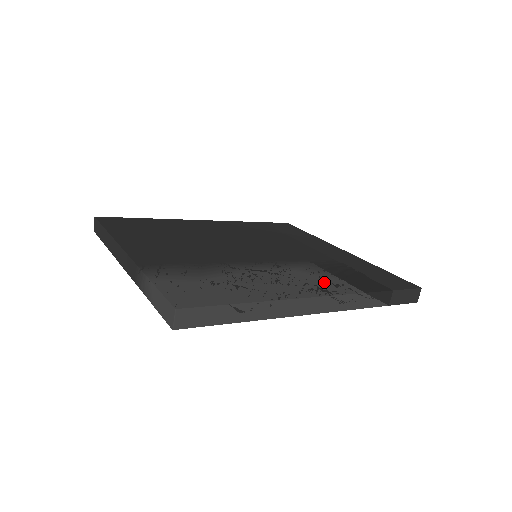
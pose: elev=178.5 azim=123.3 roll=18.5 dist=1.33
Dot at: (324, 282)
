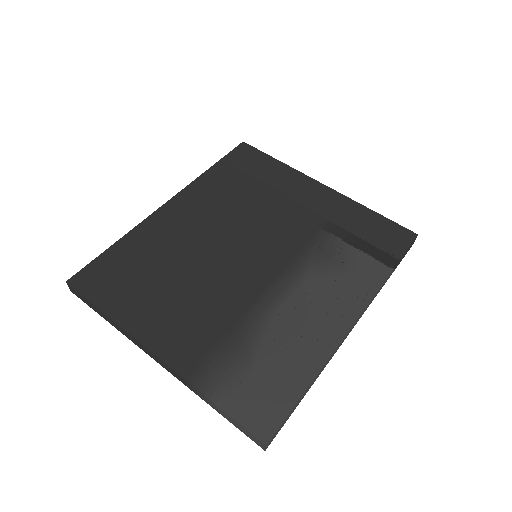
Dot at: (343, 288)
